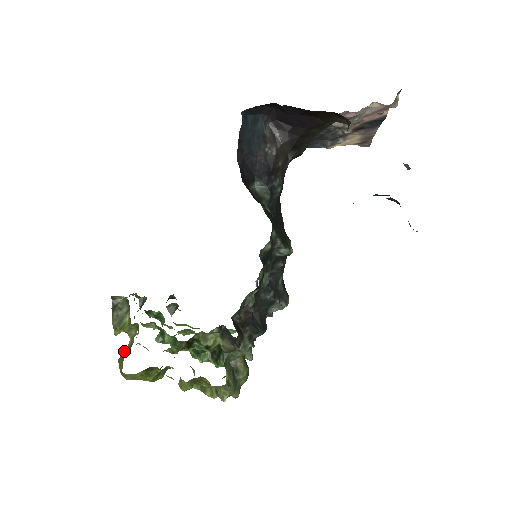
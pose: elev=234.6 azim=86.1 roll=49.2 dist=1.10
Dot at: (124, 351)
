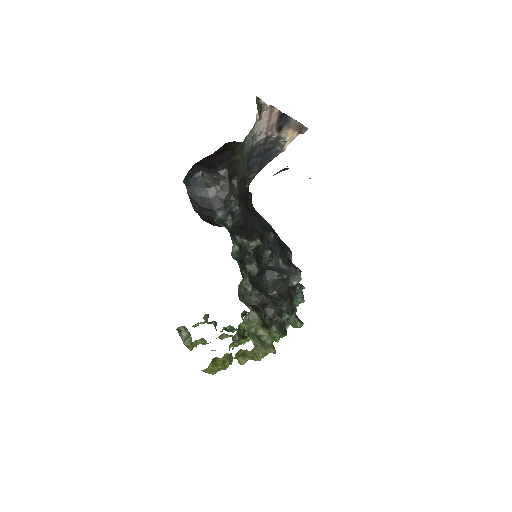
Dot at: occluded
